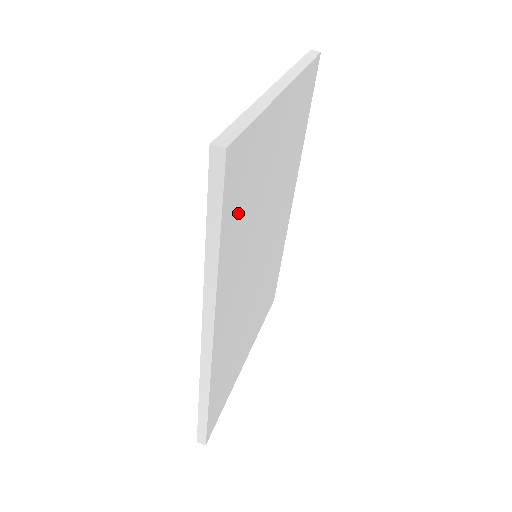
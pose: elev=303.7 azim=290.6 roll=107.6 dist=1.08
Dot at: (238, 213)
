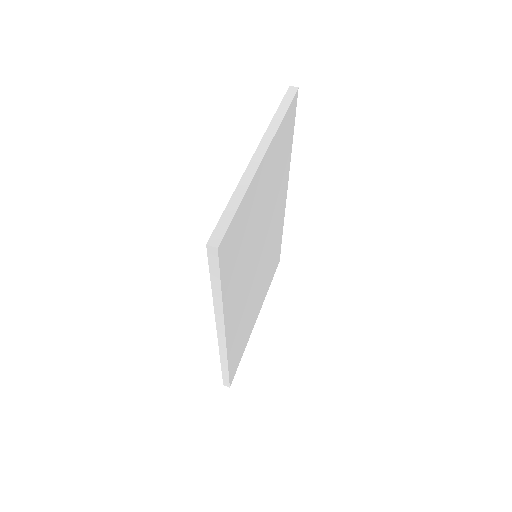
Dot at: (234, 261)
